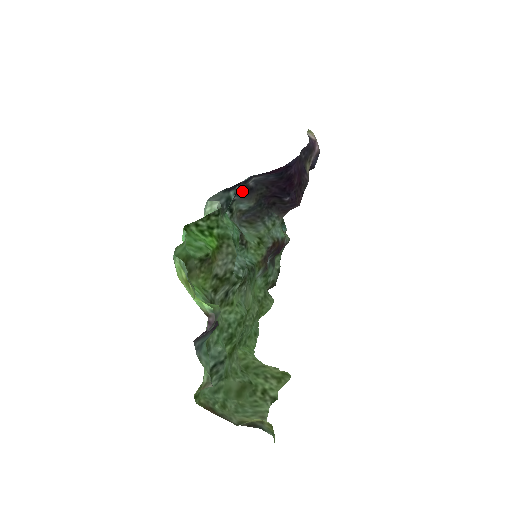
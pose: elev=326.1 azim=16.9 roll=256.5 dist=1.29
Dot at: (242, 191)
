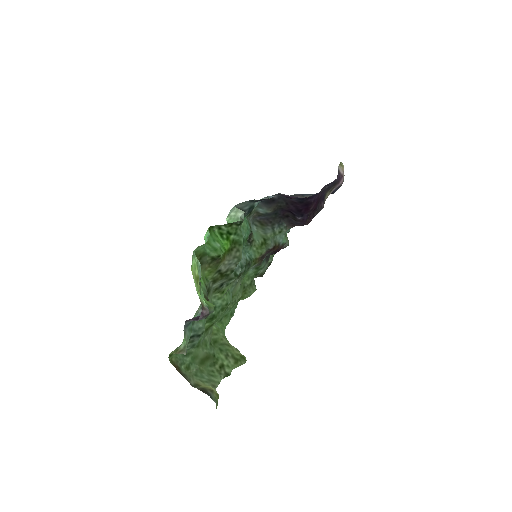
Dot at: occluded
